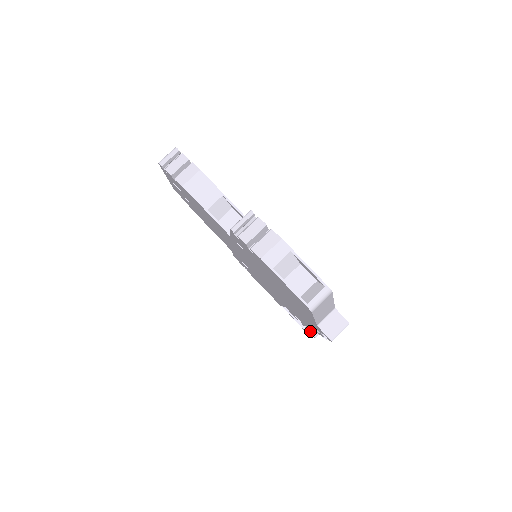
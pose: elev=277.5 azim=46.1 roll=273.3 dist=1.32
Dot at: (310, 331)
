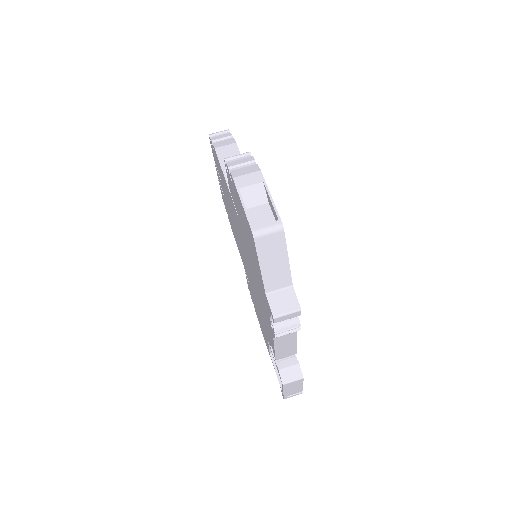
Dot at: (280, 372)
